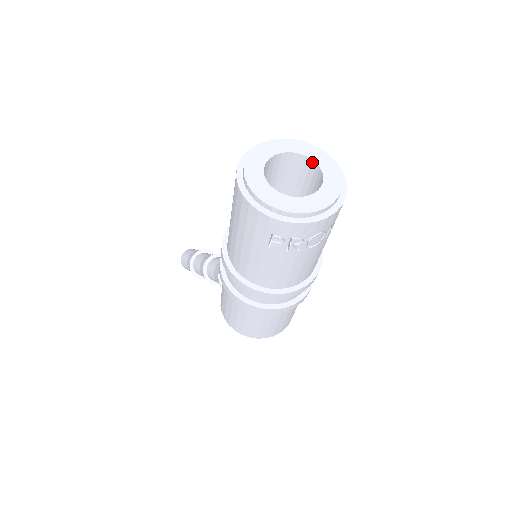
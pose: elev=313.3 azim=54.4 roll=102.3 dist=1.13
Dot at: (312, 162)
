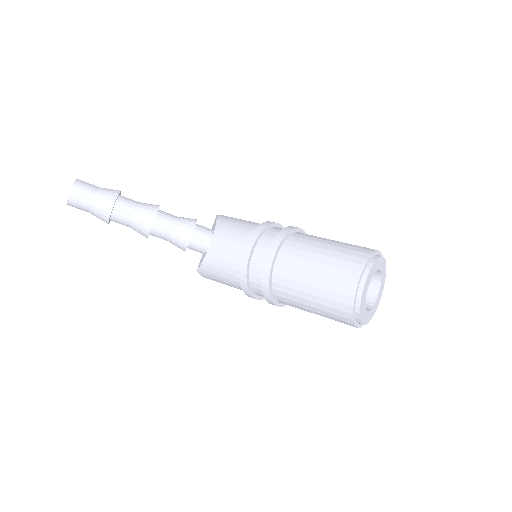
Dot at: (377, 270)
